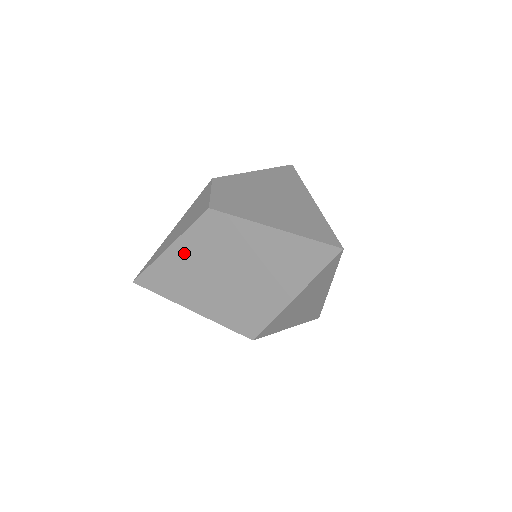
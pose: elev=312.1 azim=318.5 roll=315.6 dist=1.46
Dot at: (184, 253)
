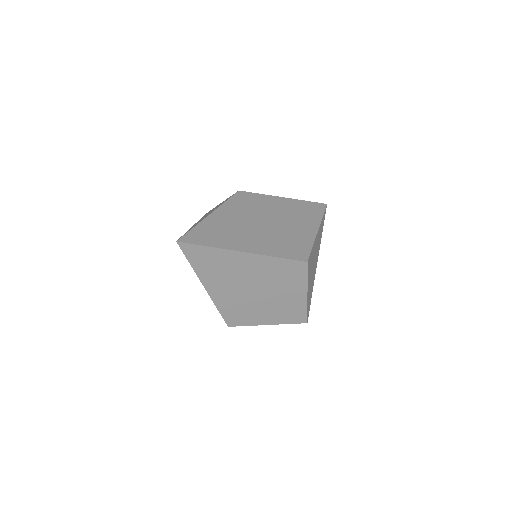
Dot at: (227, 215)
